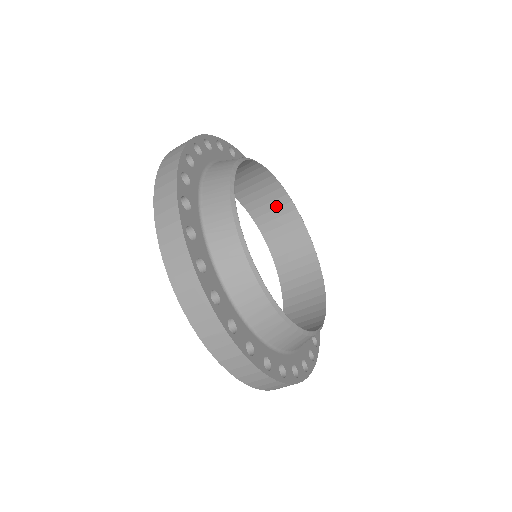
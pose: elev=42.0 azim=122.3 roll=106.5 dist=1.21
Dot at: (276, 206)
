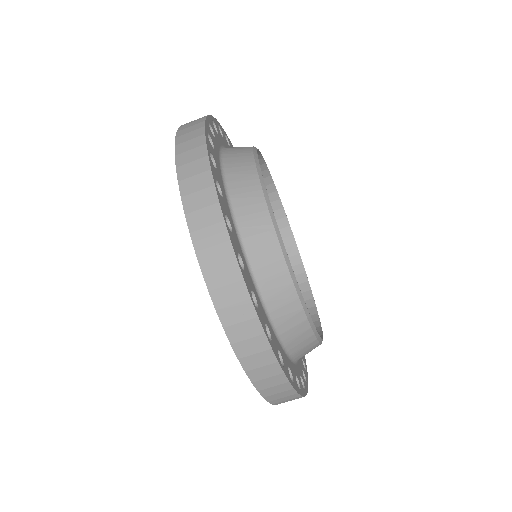
Dot at: occluded
